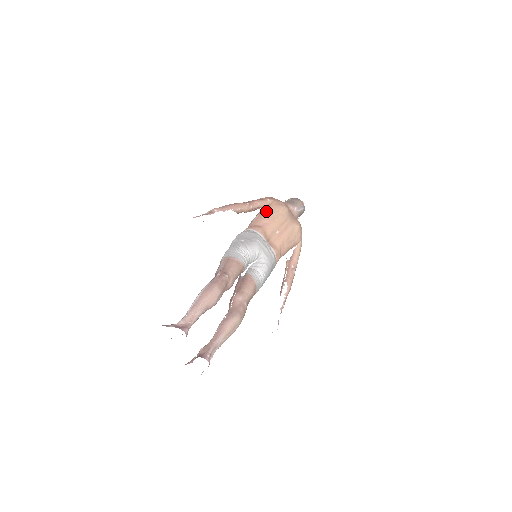
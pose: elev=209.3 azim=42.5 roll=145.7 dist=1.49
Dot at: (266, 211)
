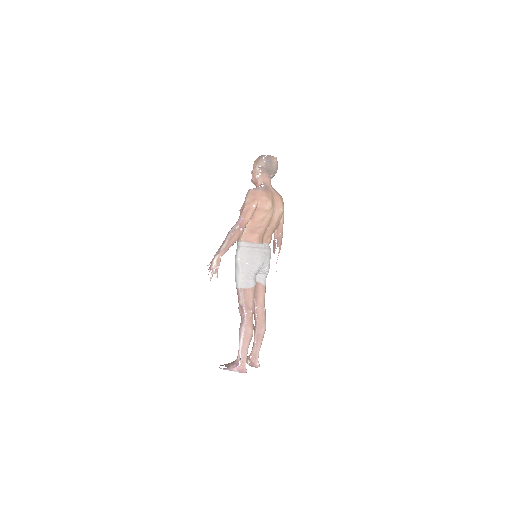
Dot at: (255, 218)
